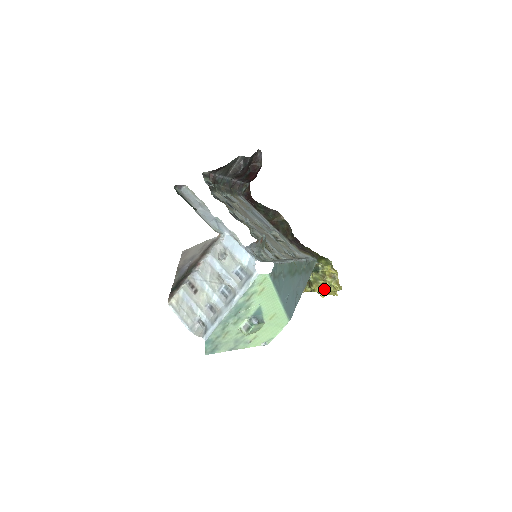
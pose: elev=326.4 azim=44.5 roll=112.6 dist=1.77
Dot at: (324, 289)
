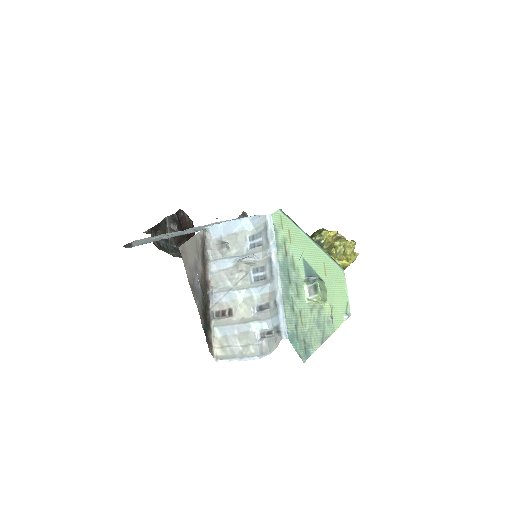
Dot at: (342, 256)
